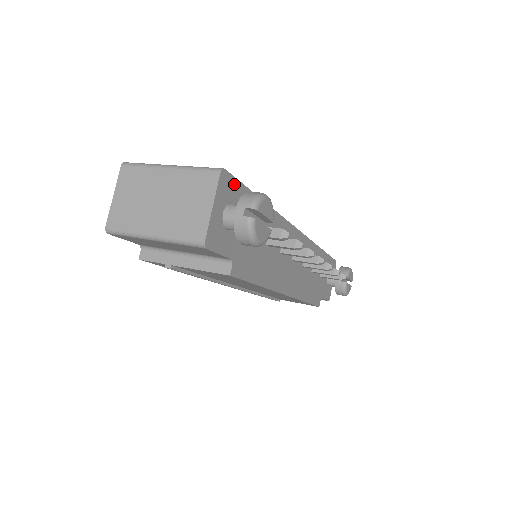
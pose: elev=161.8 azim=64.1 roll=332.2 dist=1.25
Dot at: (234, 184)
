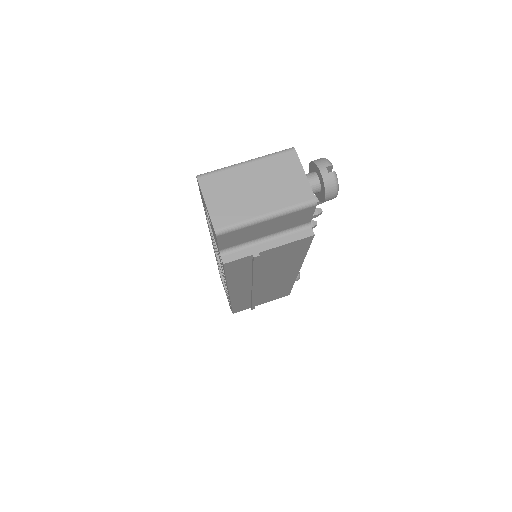
Dot at: occluded
